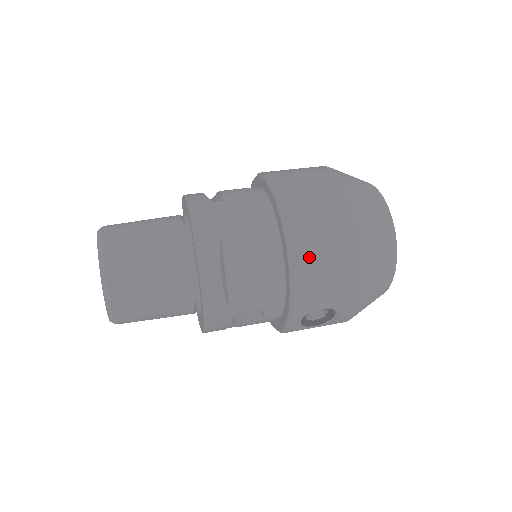
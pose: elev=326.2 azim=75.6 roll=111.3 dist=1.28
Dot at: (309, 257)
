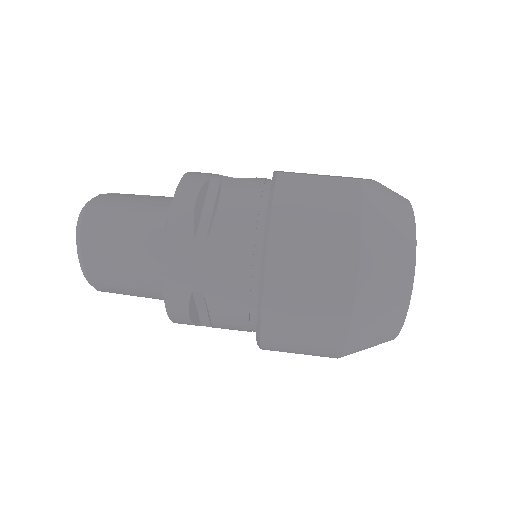
Dot at: (279, 340)
